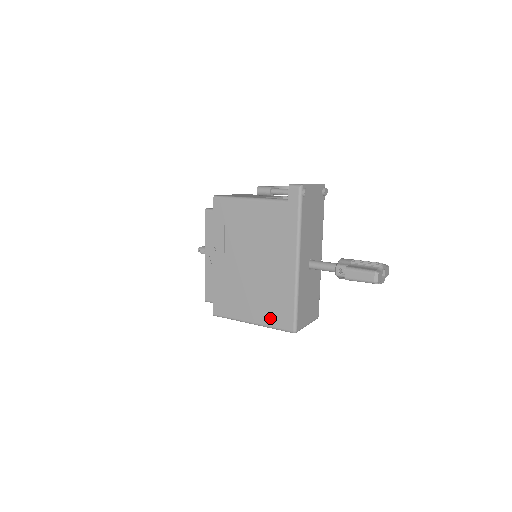
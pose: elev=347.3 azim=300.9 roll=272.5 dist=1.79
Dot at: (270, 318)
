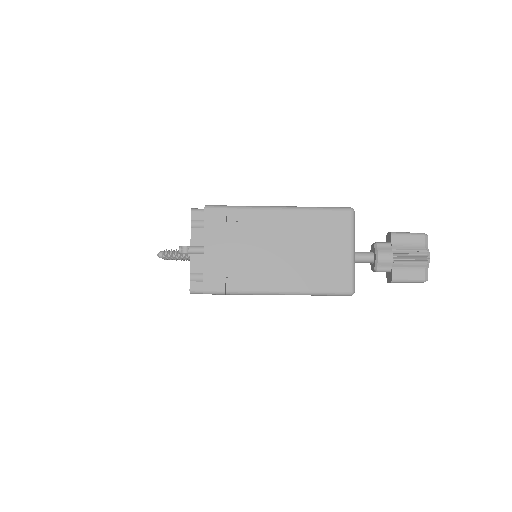
Dot at: occluded
